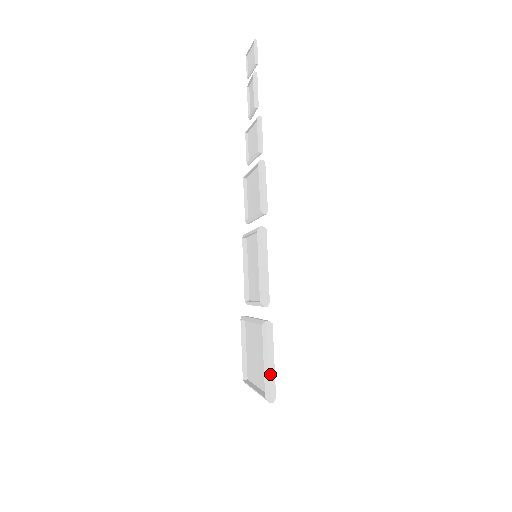
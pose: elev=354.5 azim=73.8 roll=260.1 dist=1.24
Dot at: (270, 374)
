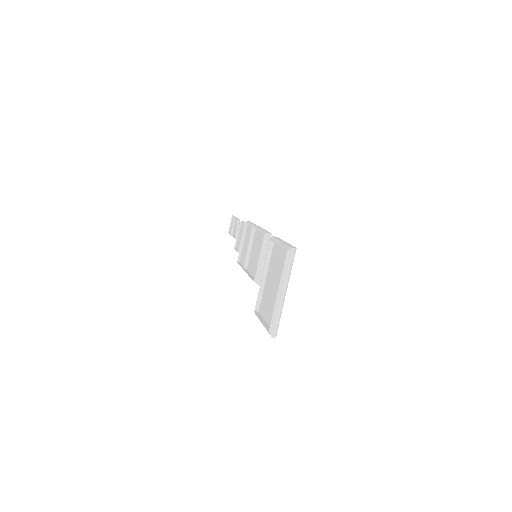
Dot at: (286, 243)
